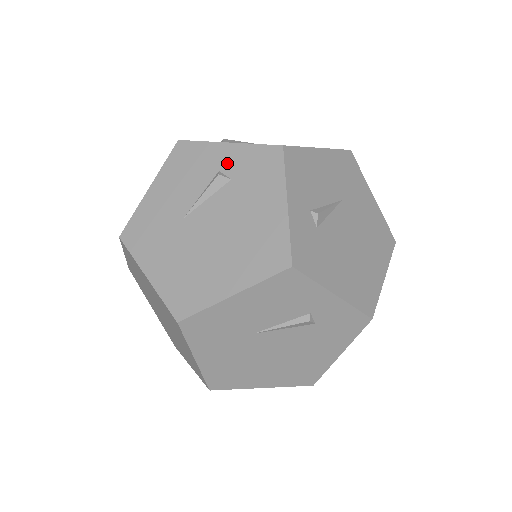
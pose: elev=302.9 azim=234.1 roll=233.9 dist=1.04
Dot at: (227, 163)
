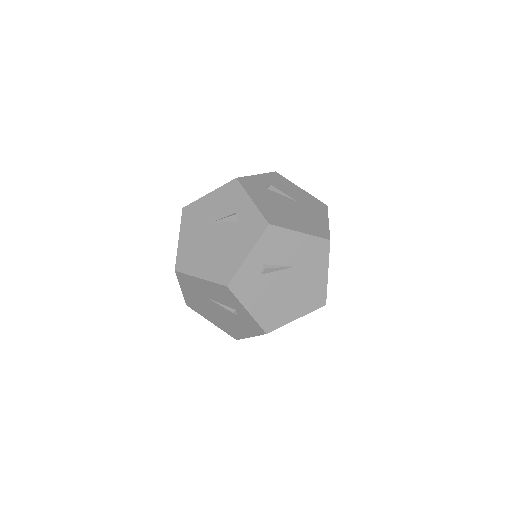
Dot at: occluded
